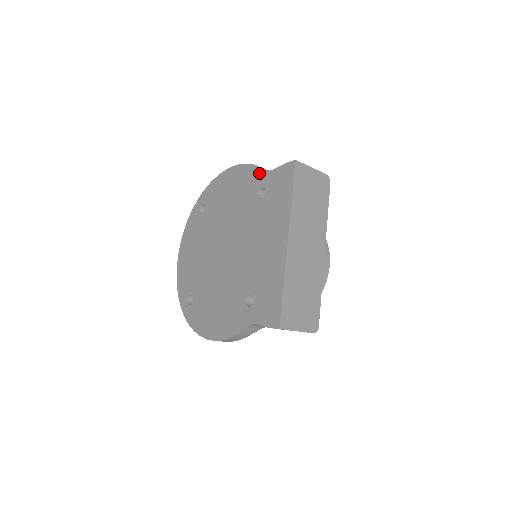
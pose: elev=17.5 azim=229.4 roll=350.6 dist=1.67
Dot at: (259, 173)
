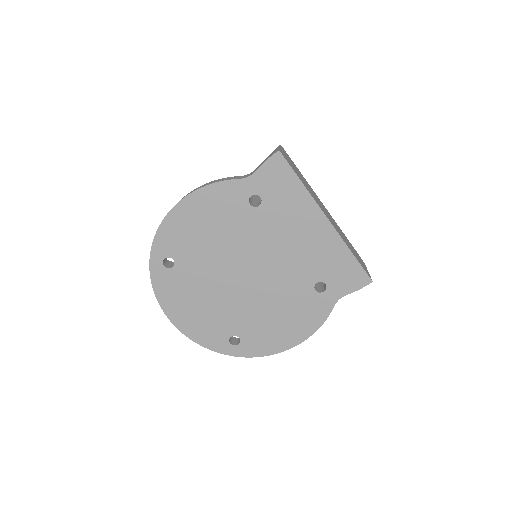
Dot at: (234, 186)
